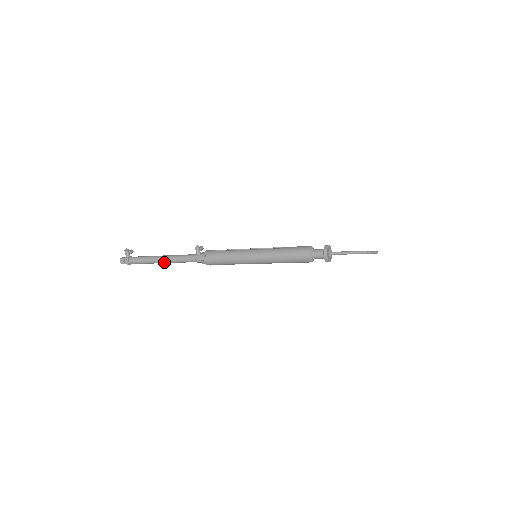
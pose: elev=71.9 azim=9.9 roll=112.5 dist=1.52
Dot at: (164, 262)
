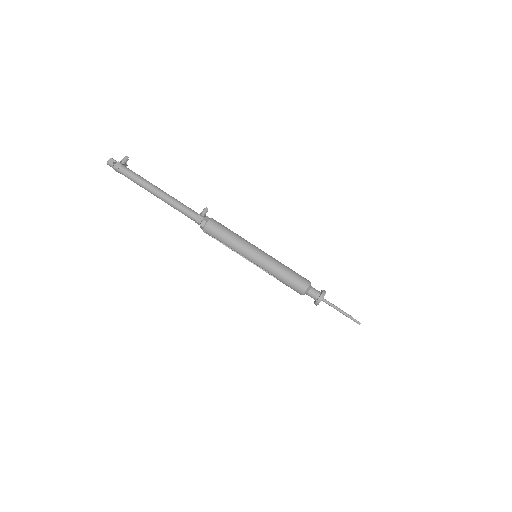
Dot at: (160, 195)
